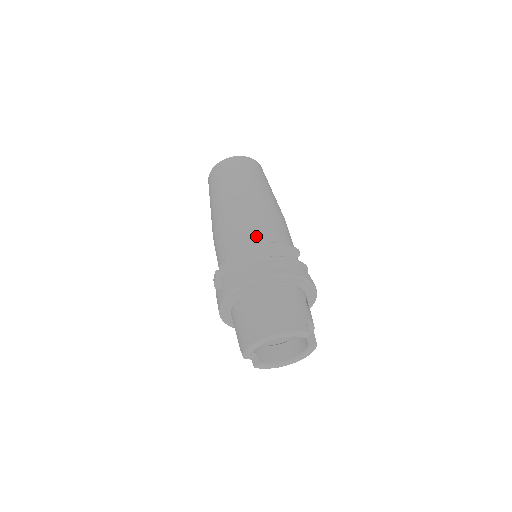
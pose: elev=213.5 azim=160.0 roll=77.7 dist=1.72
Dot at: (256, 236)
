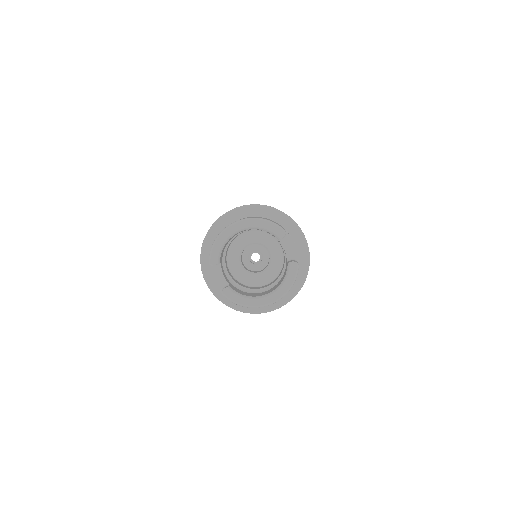
Dot at: occluded
